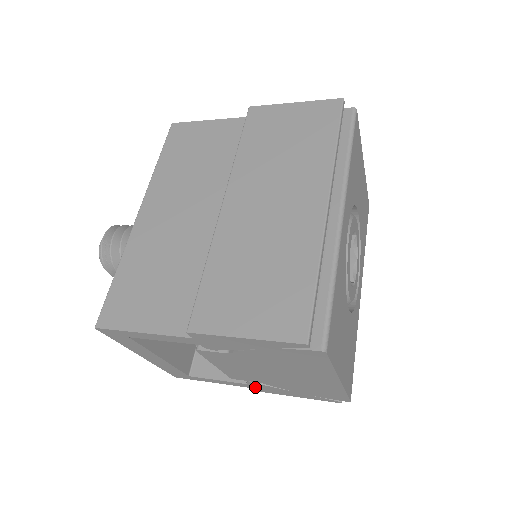
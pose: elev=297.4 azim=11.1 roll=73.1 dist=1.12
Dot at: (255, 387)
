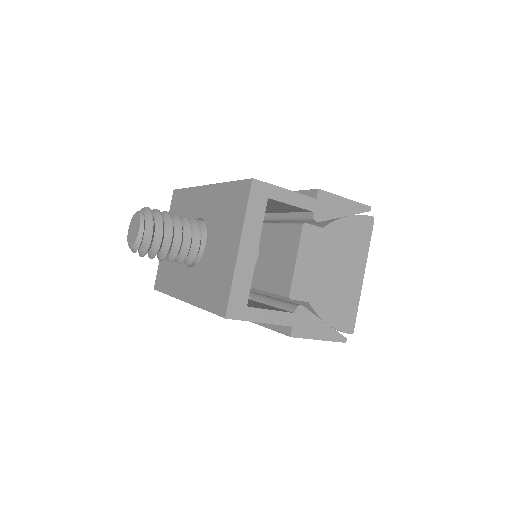
Dot at: (296, 322)
